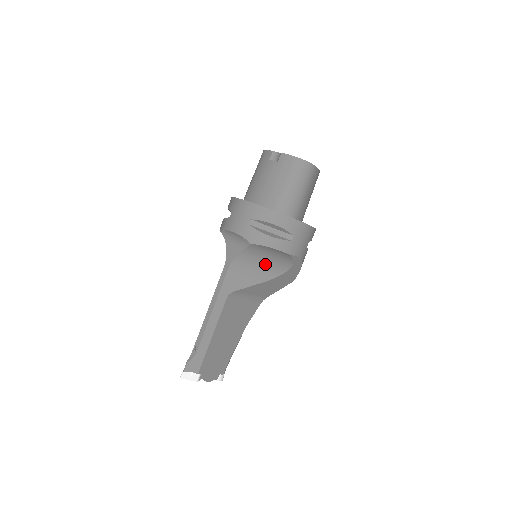
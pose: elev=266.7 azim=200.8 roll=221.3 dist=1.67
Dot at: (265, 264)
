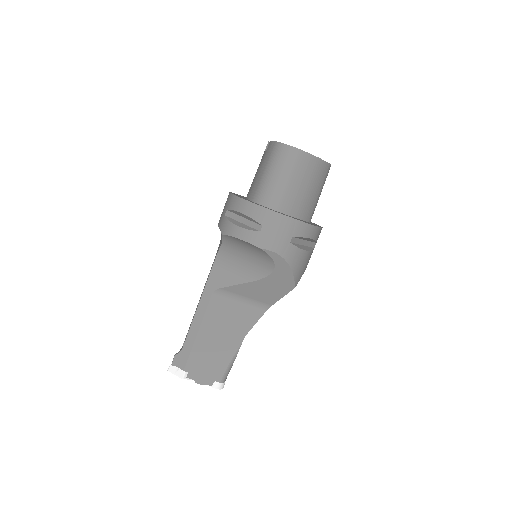
Dot at: (248, 261)
